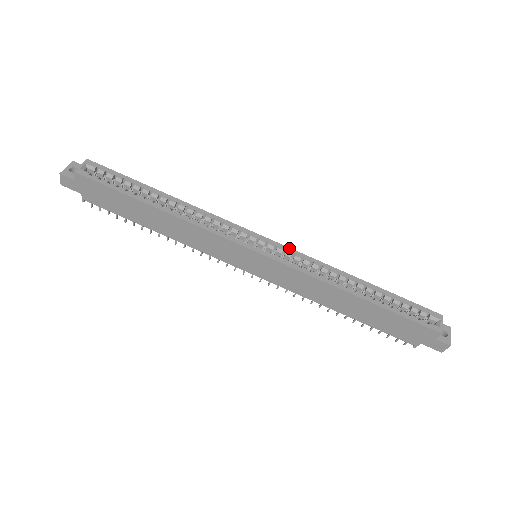
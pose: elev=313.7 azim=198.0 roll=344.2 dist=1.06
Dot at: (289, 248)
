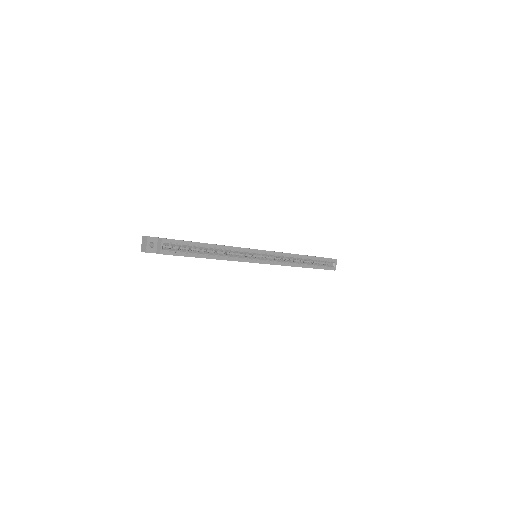
Dot at: (276, 252)
